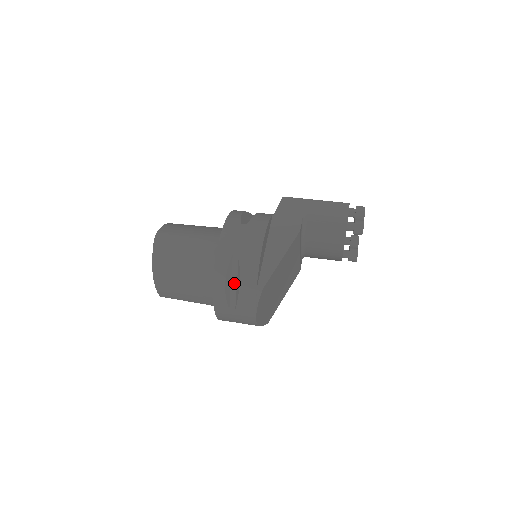
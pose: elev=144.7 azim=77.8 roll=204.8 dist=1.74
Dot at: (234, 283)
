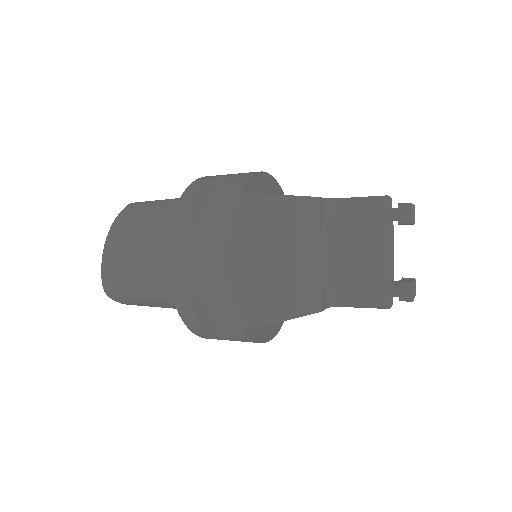
Dot at: (210, 204)
